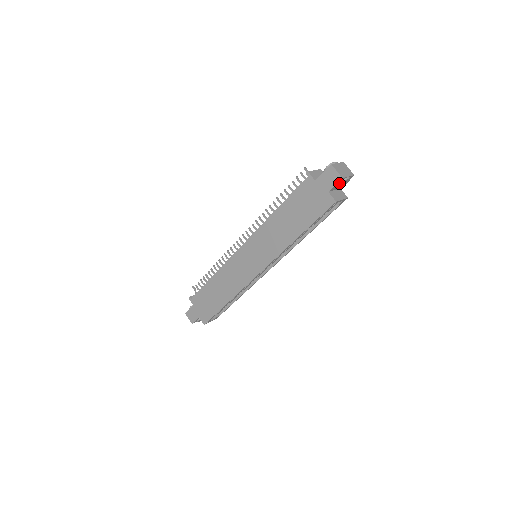
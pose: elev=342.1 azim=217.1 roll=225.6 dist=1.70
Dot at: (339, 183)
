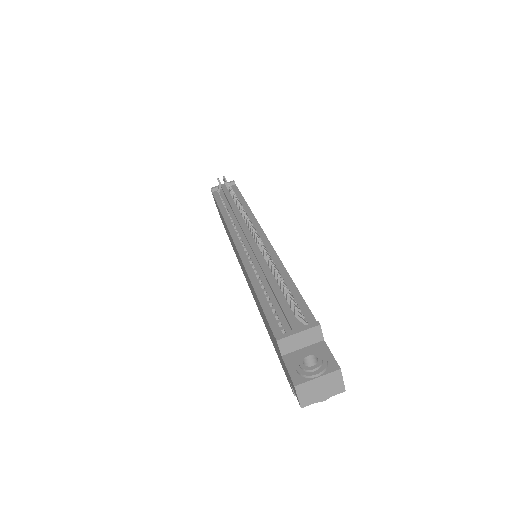
Dot at: occluded
